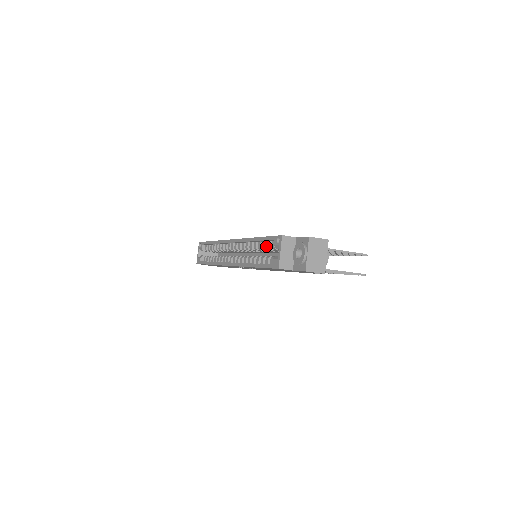
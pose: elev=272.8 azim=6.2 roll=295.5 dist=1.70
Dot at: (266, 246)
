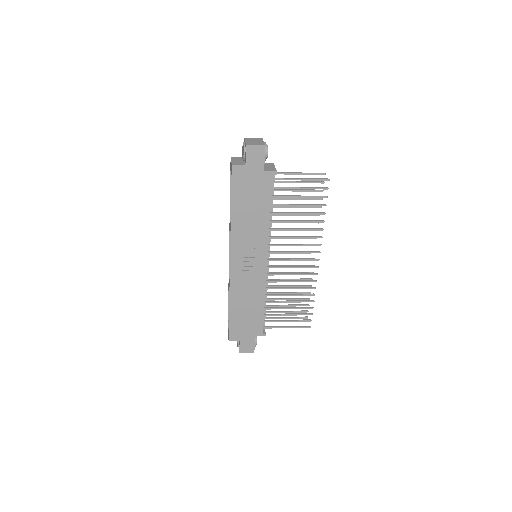
Dot at: occluded
